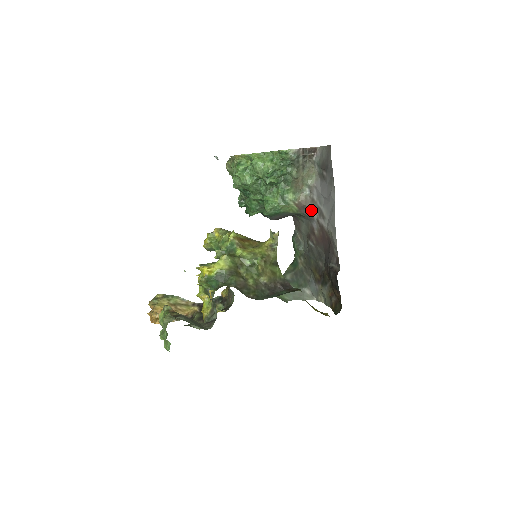
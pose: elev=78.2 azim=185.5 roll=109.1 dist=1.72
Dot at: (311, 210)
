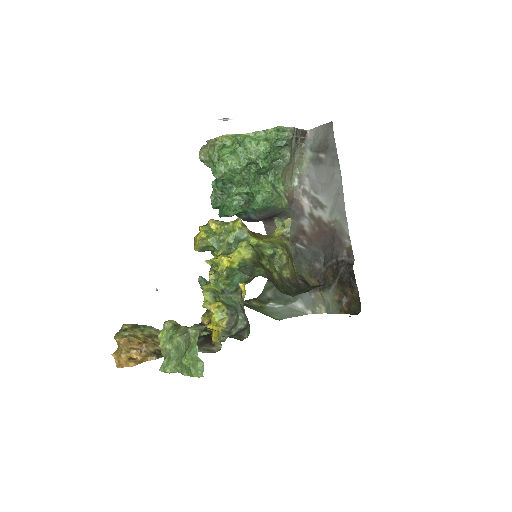
Dot at: (302, 203)
